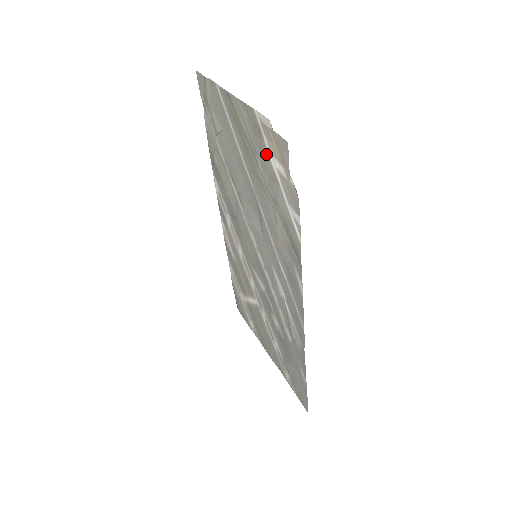
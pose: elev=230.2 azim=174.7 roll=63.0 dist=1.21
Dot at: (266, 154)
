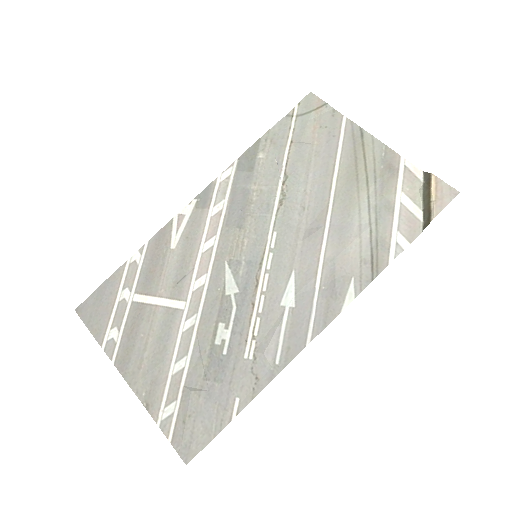
Dot at: (393, 187)
